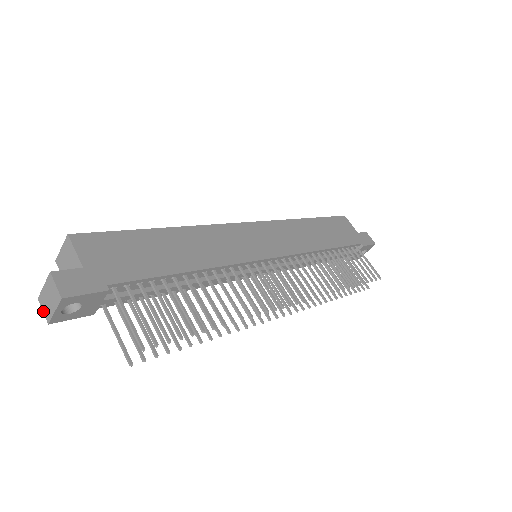
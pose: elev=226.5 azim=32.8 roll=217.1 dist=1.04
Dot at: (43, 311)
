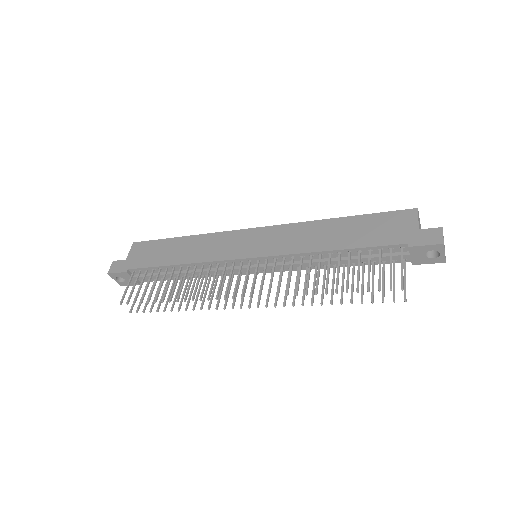
Dot at: occluded
